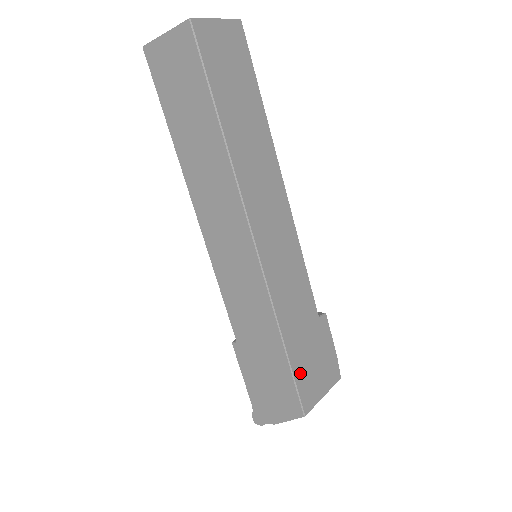
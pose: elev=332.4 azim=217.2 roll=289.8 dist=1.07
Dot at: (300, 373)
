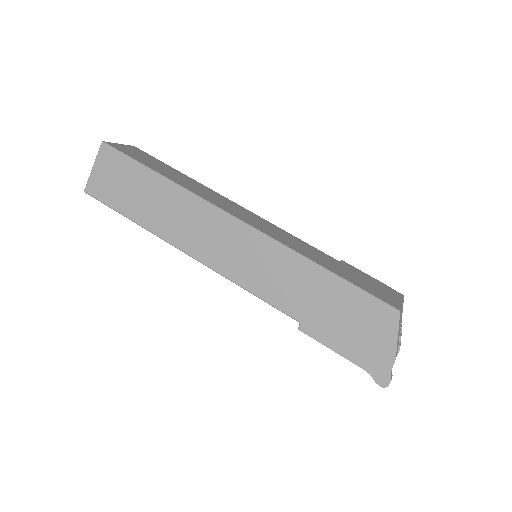
Dot at: (361, 286)
